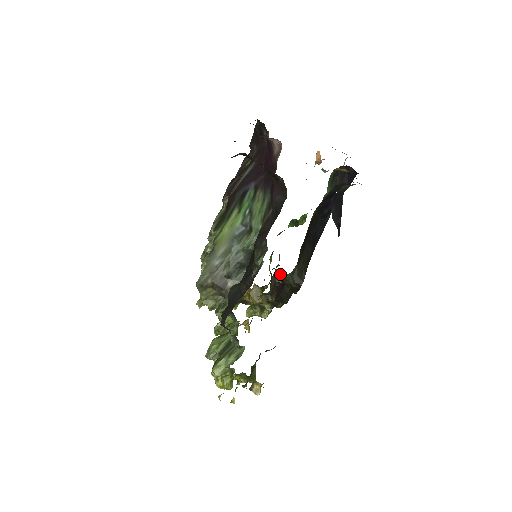
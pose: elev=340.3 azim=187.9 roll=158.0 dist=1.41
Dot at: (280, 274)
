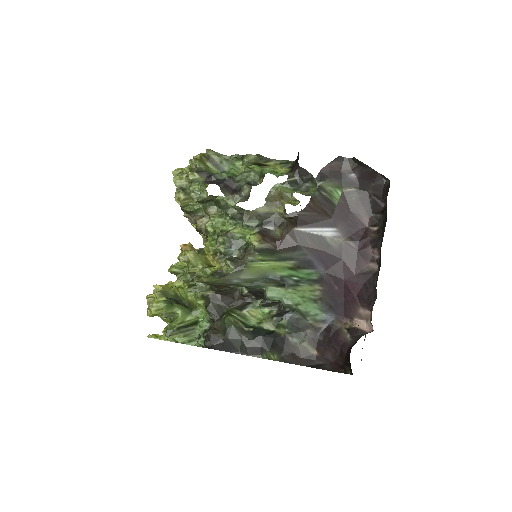
Dot at: occluded
